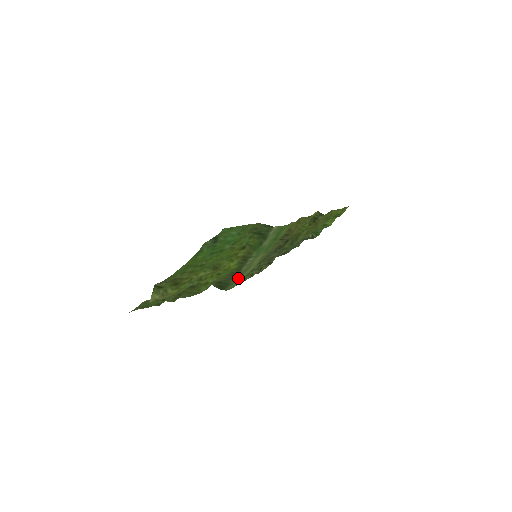
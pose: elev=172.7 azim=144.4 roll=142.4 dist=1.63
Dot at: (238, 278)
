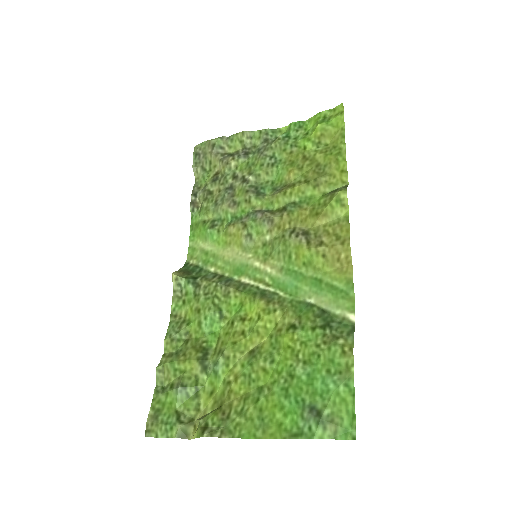
Dot at: (214, 261)
